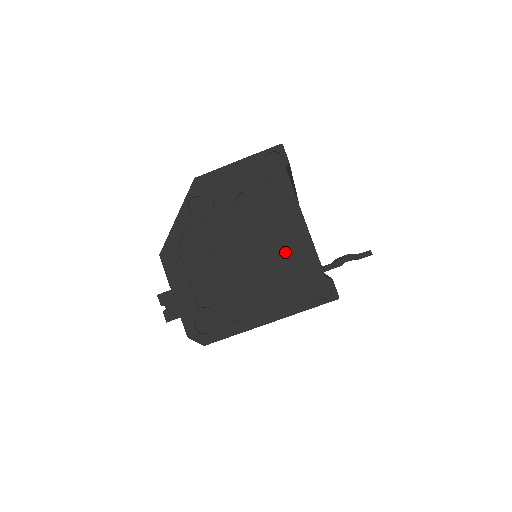
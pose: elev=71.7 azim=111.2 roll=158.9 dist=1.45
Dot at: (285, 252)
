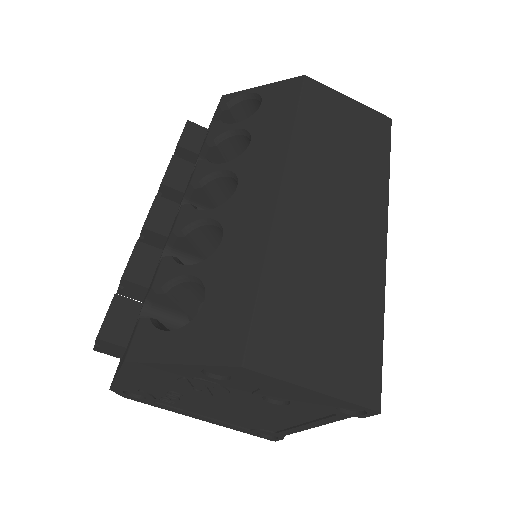
Dot at: (267, 420)
